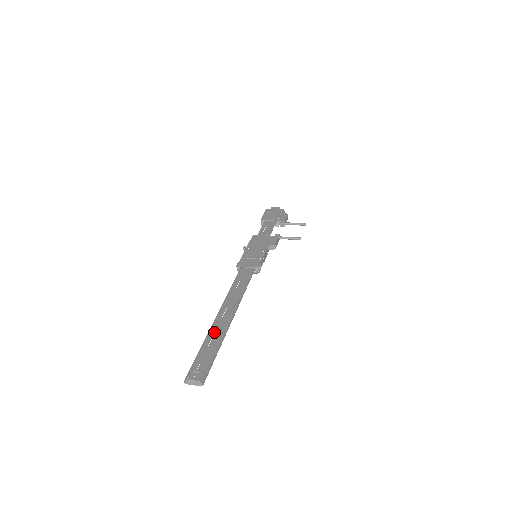
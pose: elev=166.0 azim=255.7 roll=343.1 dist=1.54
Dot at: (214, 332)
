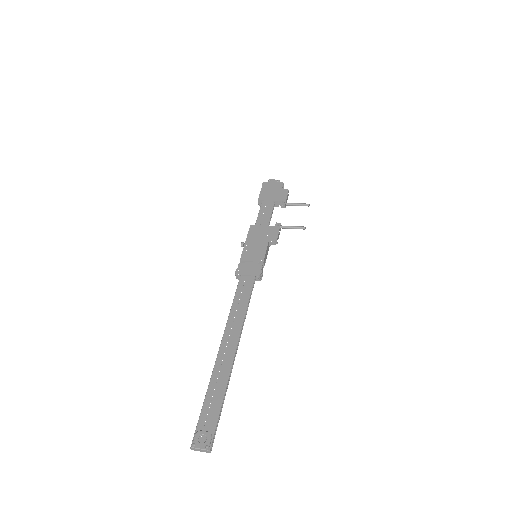
Dot at: (217, 376)
